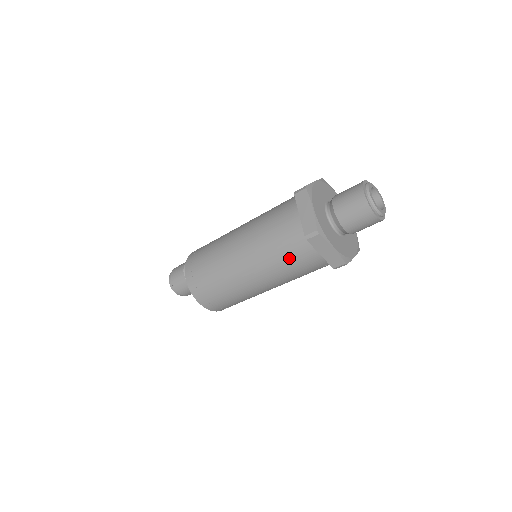
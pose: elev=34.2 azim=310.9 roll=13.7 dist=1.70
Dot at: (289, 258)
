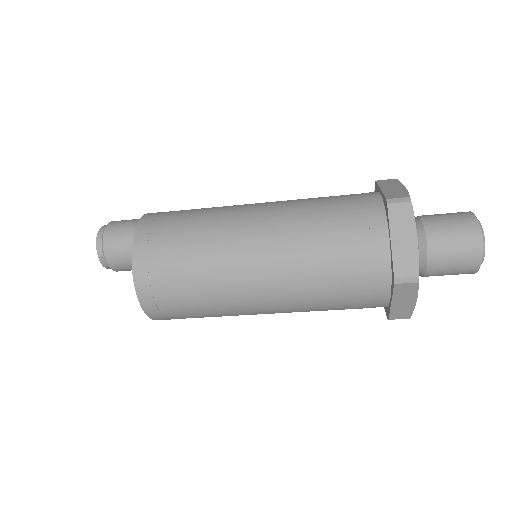
Dot at: (336, 232)
